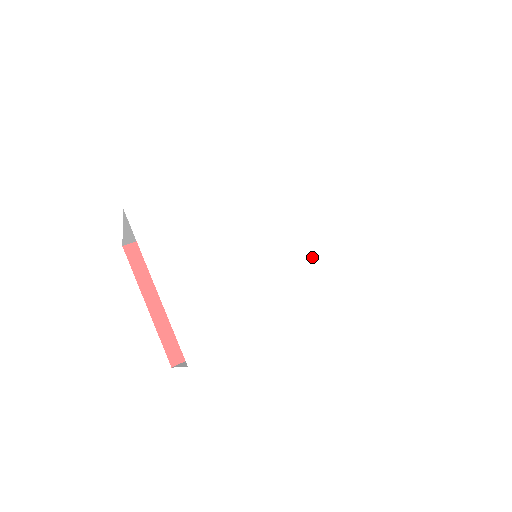
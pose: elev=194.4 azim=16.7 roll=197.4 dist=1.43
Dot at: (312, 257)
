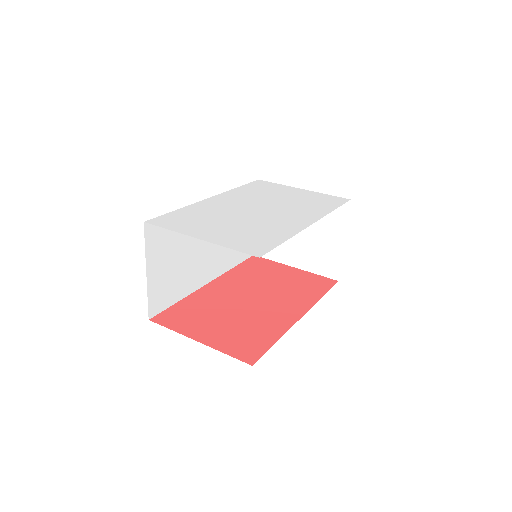
Dot at: (290, 209)
